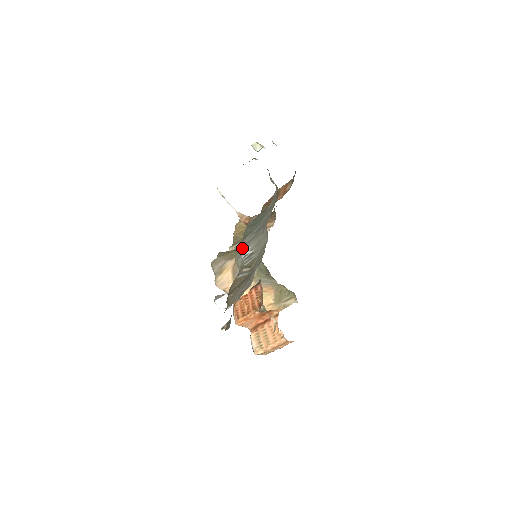
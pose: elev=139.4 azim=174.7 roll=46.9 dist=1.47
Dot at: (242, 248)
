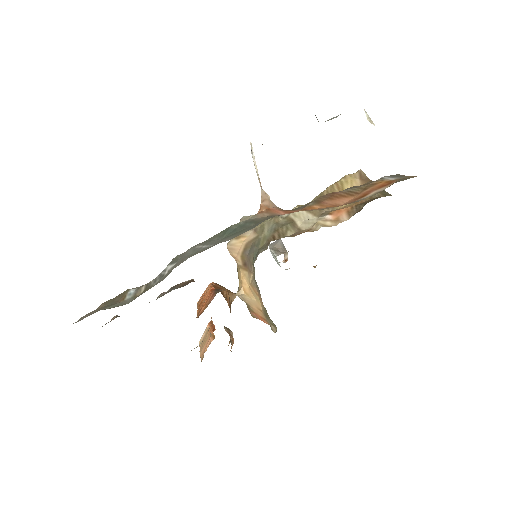
Dot at: (178, 256)
